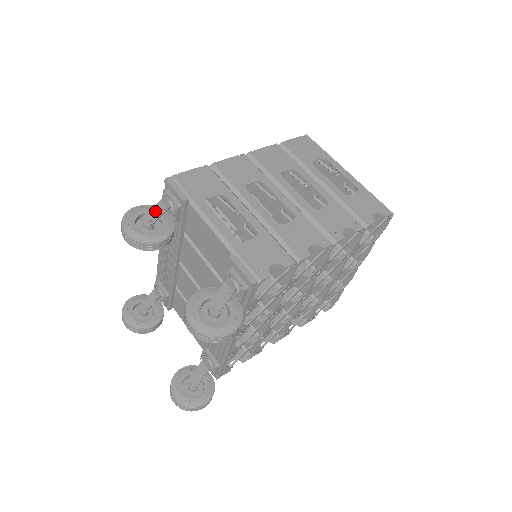
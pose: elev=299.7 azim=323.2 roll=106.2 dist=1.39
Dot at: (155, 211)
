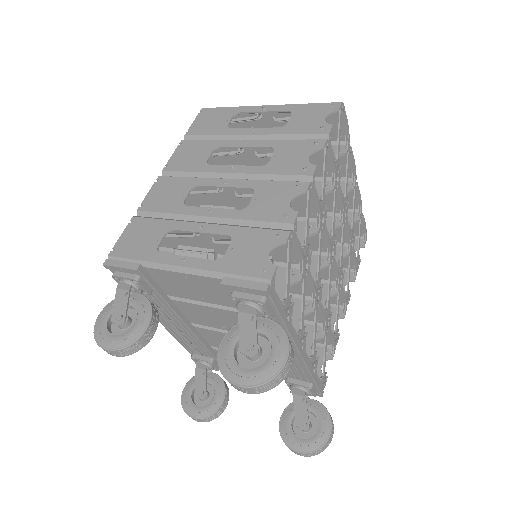
Dot at: (119, 303)
